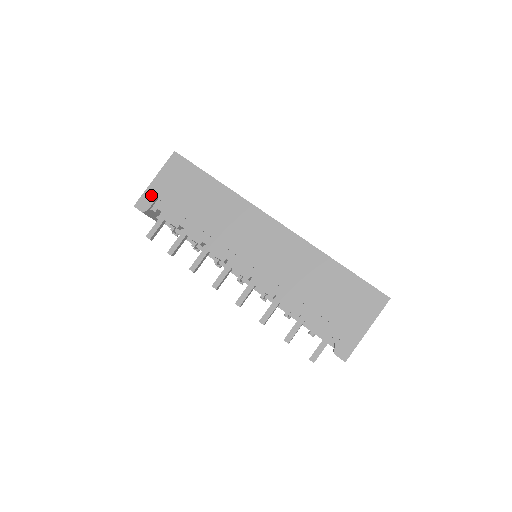
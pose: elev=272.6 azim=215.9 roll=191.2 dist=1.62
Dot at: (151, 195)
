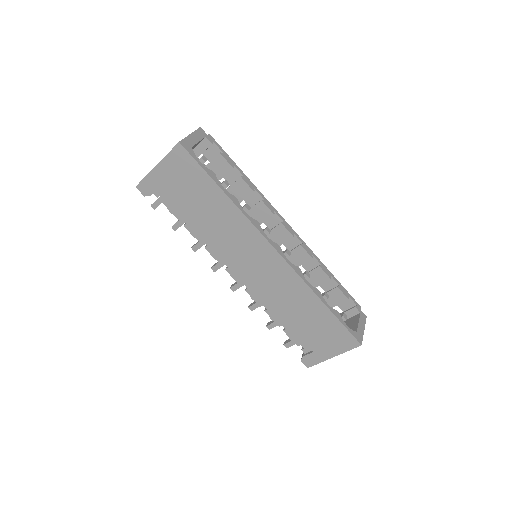
Dot at: (153, 182)
